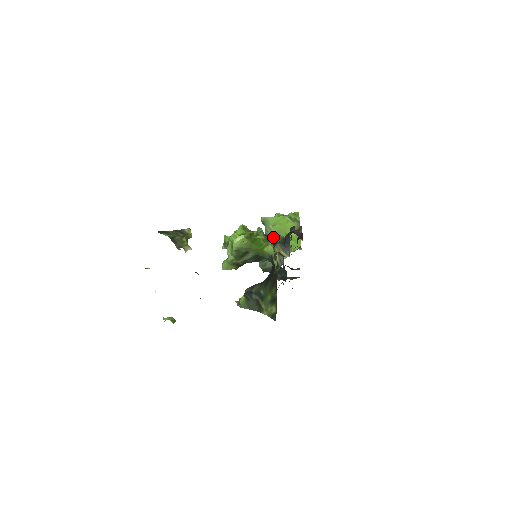
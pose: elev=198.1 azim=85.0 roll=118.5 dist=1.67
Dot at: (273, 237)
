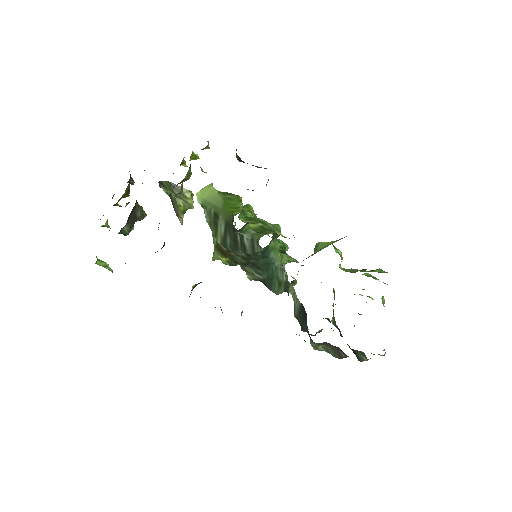
Dot at: (306, 258)
